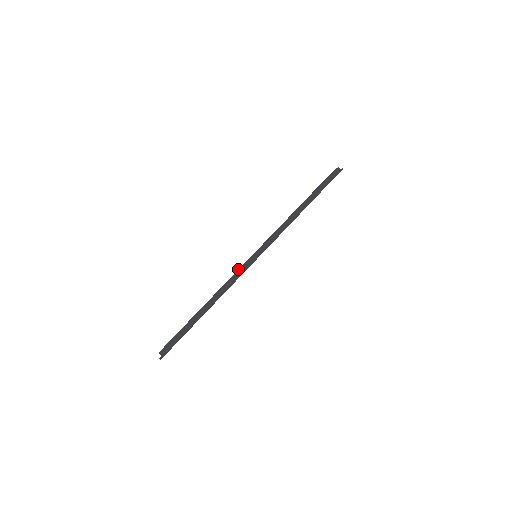
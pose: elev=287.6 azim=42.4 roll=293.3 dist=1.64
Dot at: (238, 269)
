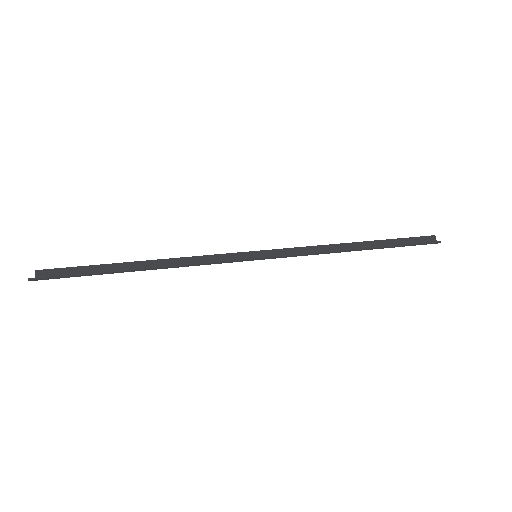
Dot at: (221, 254)
